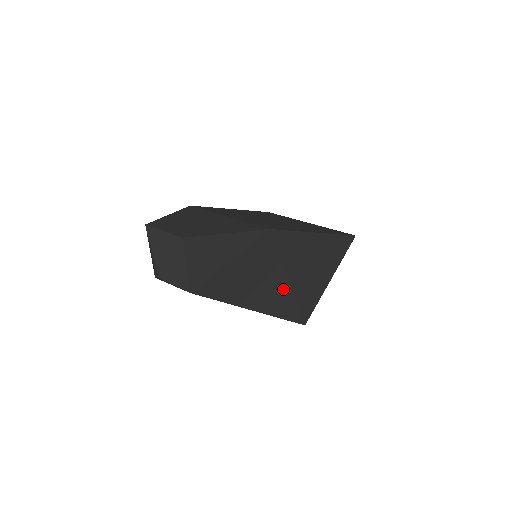
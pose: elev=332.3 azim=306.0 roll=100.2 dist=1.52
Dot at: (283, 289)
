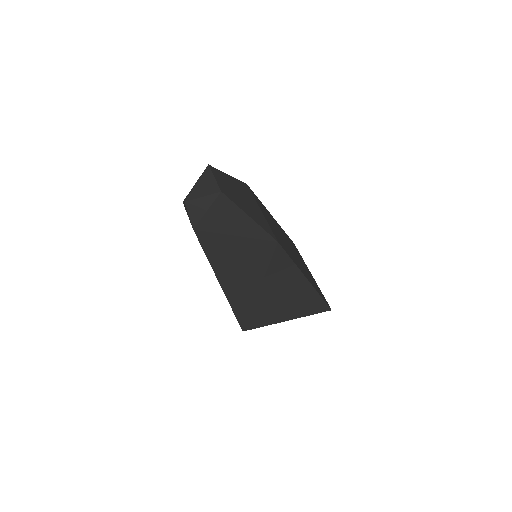
Dot at: (251, 290)
